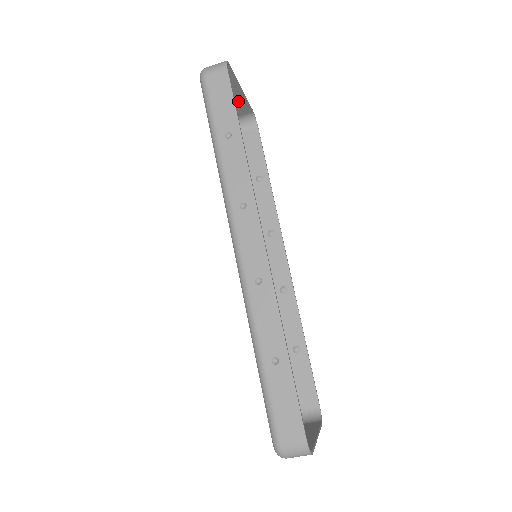
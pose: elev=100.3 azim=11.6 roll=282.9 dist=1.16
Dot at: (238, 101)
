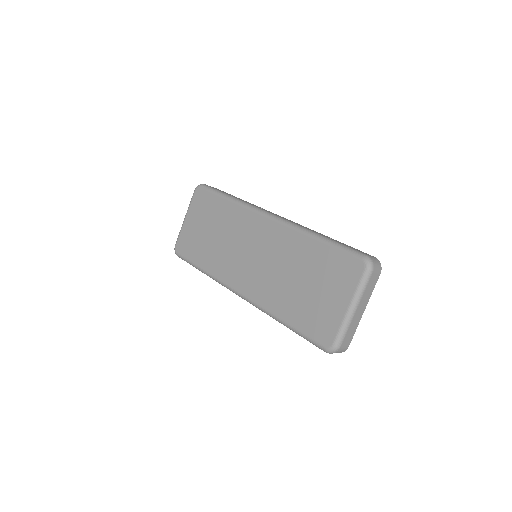
Dot at: occluded
